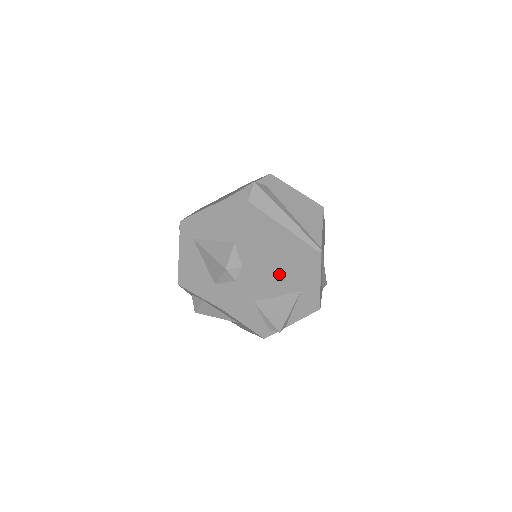
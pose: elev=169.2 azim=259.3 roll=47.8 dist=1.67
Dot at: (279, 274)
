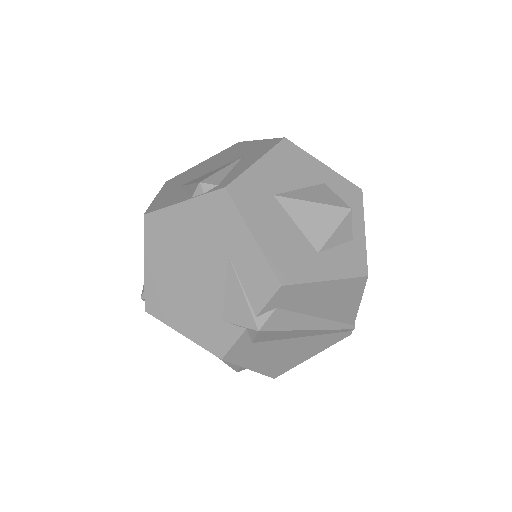
Dot at: occluded
